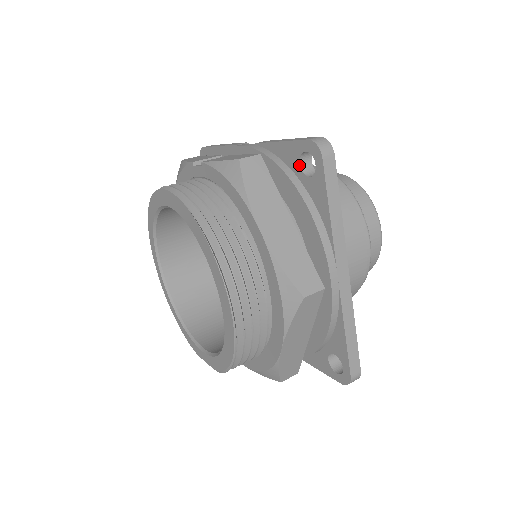
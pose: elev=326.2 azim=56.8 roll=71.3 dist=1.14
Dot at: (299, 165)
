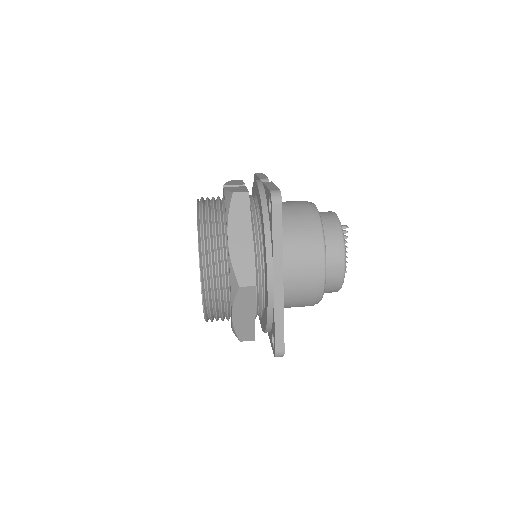
Dot at: (268, 204)
